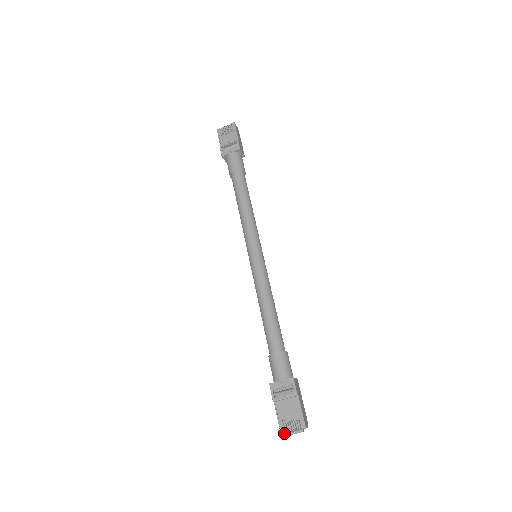
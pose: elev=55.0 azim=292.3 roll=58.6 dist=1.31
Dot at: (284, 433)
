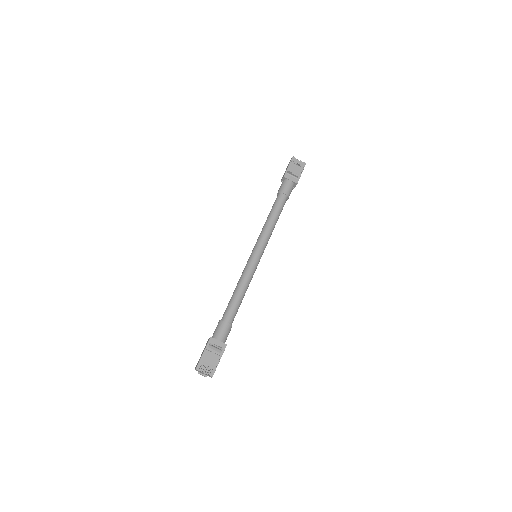
Dot at: (196, 370)
